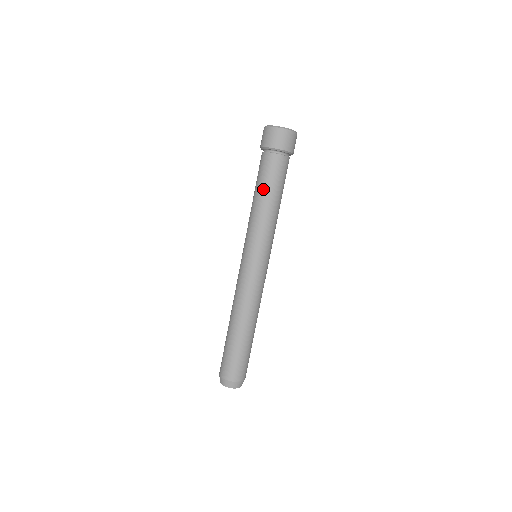
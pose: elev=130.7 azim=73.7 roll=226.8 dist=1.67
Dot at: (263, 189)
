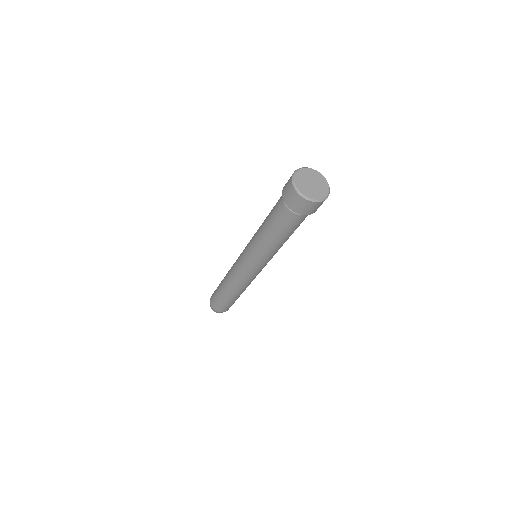
Dot at: (268, 224)
